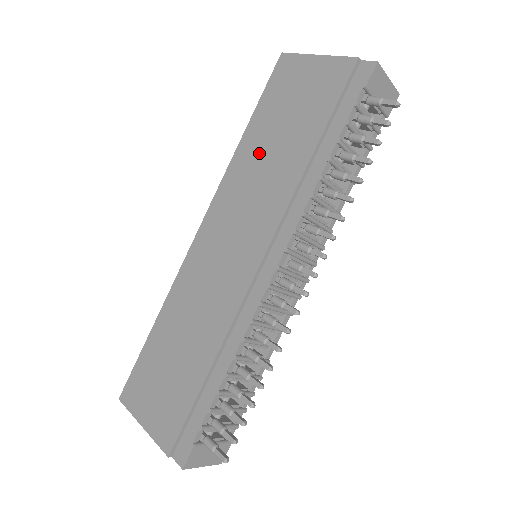
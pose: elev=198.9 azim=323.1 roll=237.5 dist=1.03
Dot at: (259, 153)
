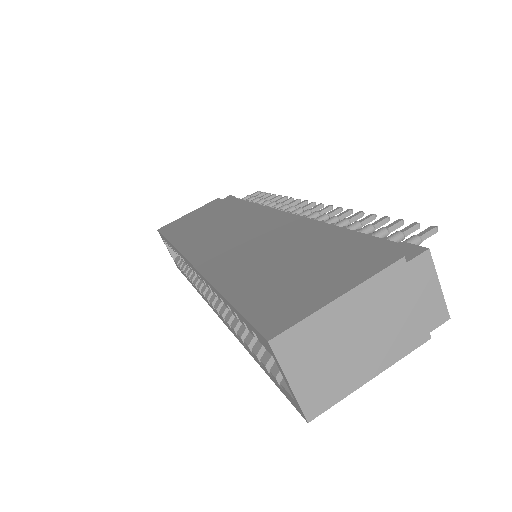
Dot at: (197, 230)
